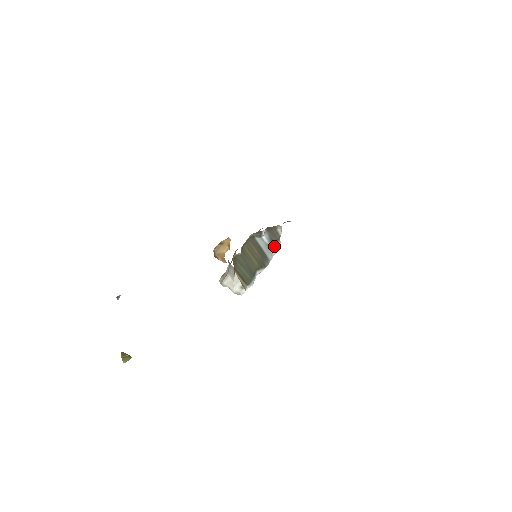
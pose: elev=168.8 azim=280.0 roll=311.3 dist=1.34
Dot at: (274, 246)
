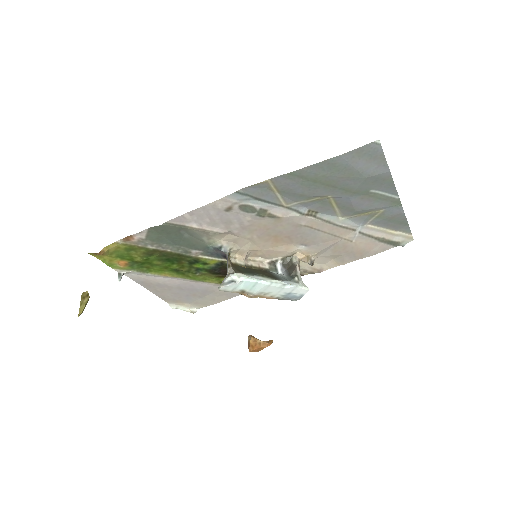
Dot at: (292, 278)
